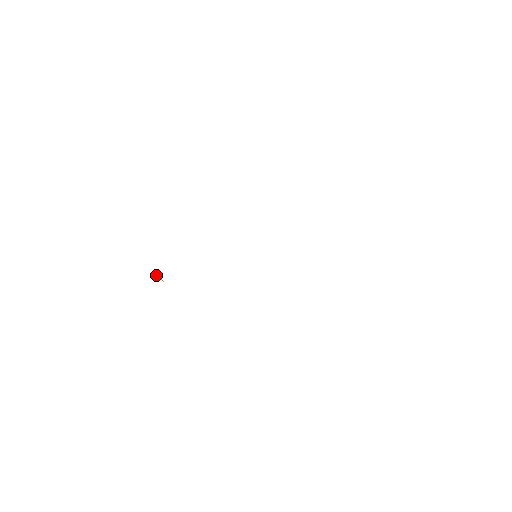
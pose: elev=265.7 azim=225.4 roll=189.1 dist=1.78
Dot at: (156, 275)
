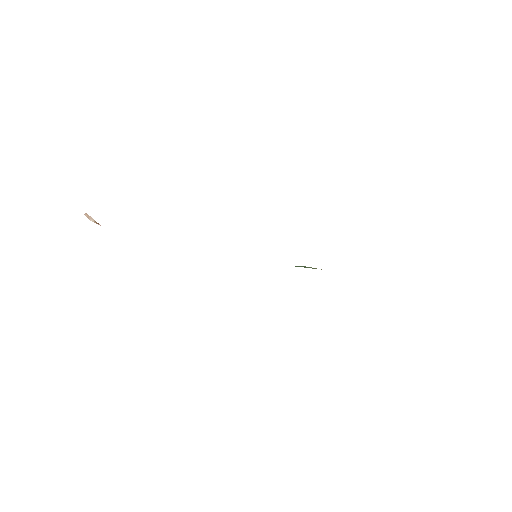
Dot at: (90, 216)
